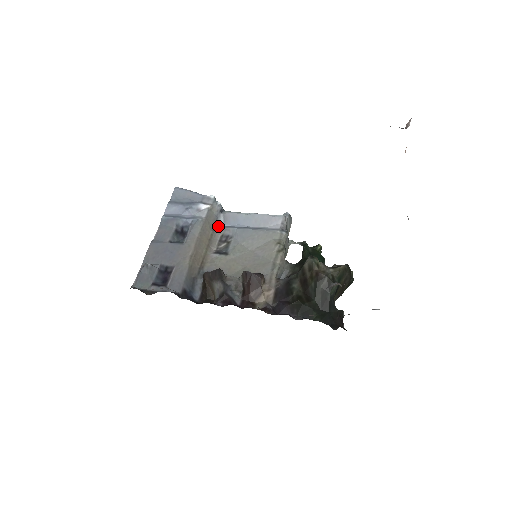
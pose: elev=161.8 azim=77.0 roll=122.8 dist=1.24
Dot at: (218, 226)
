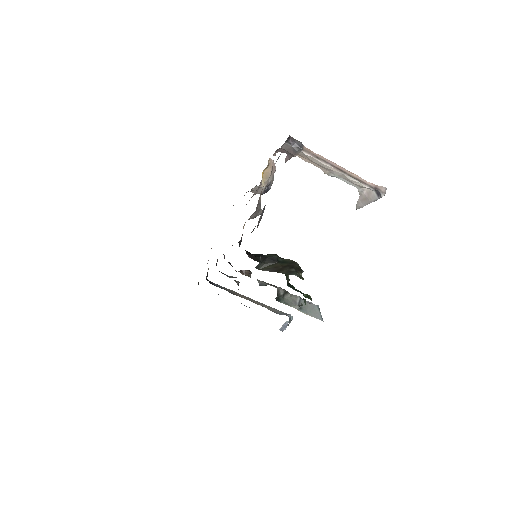
Dot at: (273, 311)
